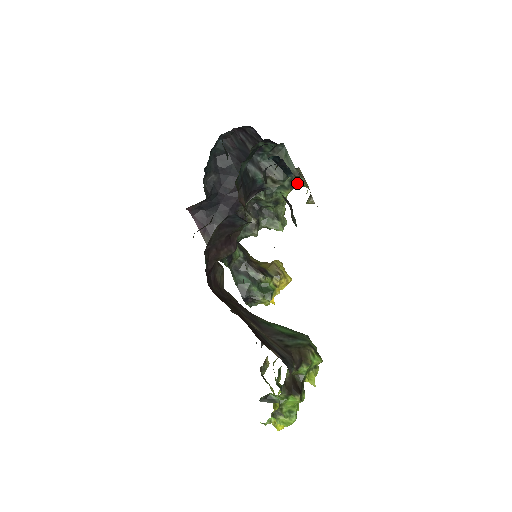
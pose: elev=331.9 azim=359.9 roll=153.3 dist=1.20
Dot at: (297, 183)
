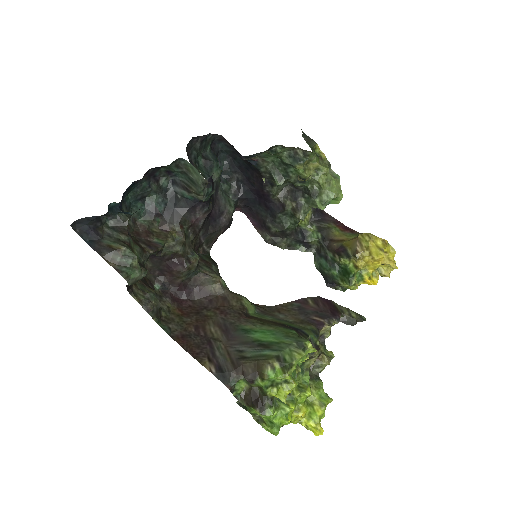
Dot at: (303, 154)
